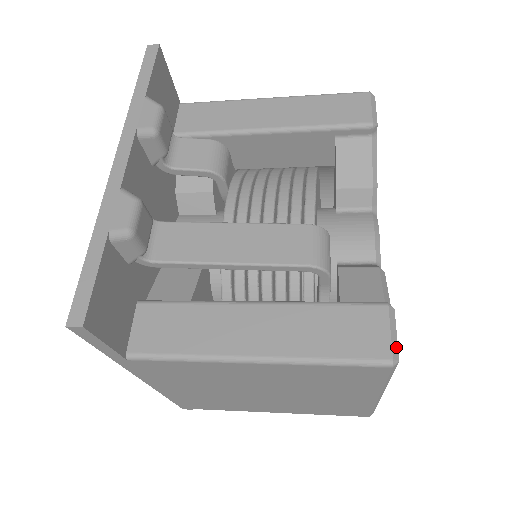
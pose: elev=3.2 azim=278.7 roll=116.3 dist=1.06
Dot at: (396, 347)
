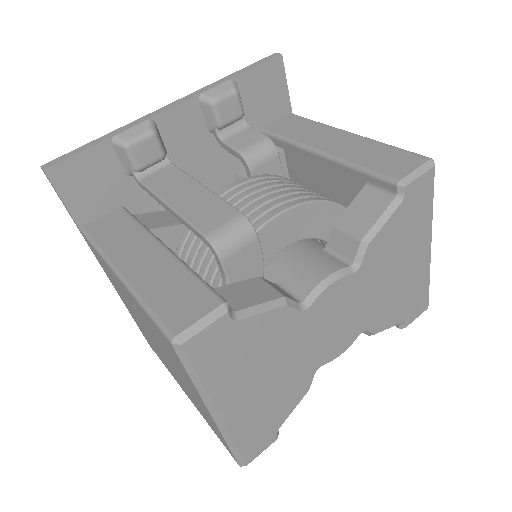
Dot at: (191, 334)
